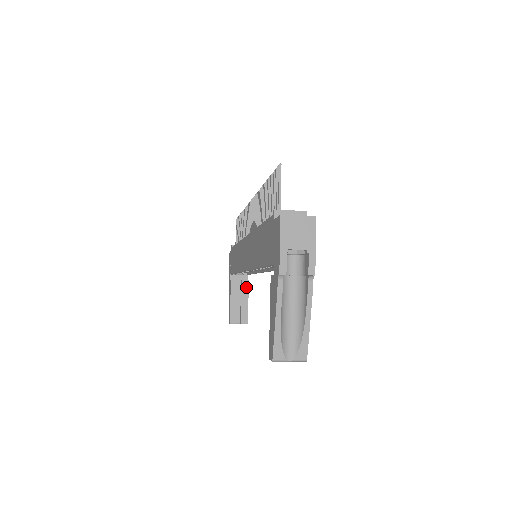
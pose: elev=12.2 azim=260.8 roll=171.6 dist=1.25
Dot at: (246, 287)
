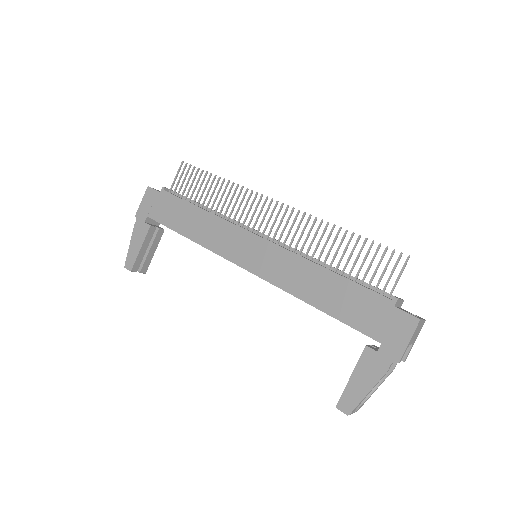
Dot at: (160, 236)
